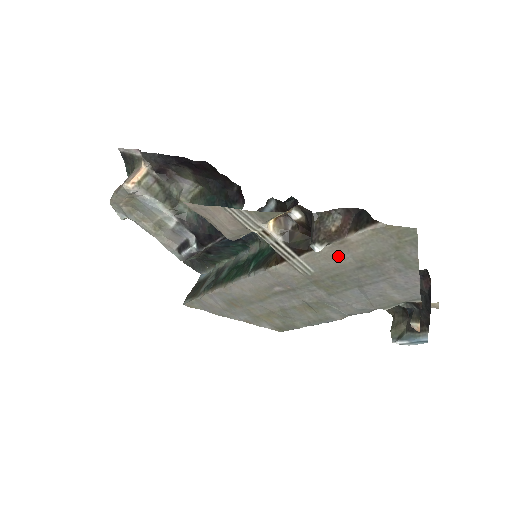
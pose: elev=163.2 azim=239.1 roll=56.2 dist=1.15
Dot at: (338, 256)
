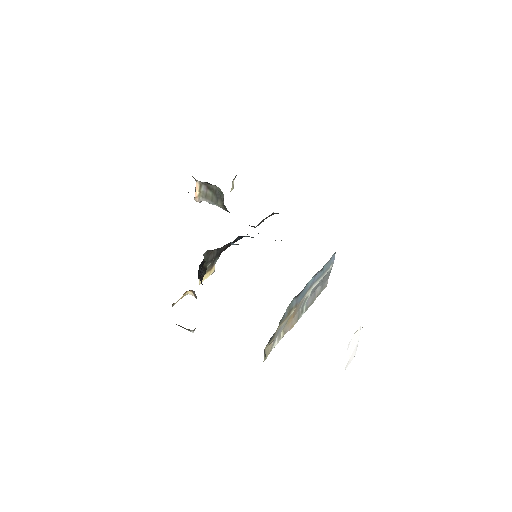
Dot at: occluded
